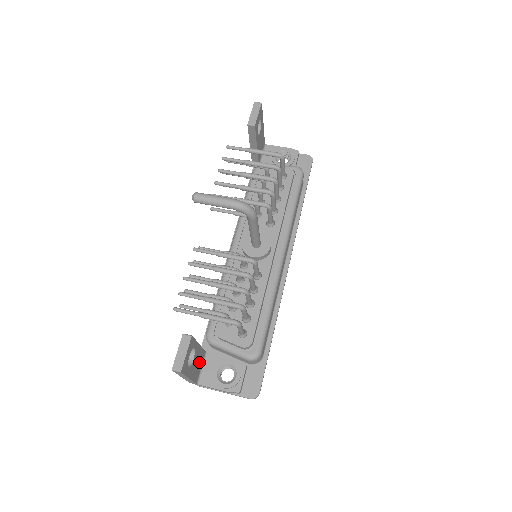
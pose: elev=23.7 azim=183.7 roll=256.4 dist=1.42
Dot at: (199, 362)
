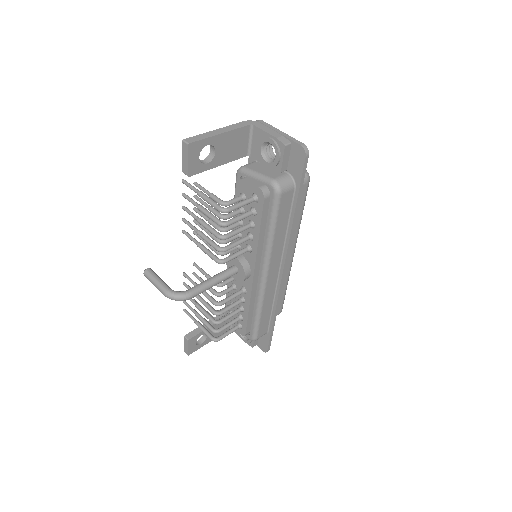
Dot at: occluded
